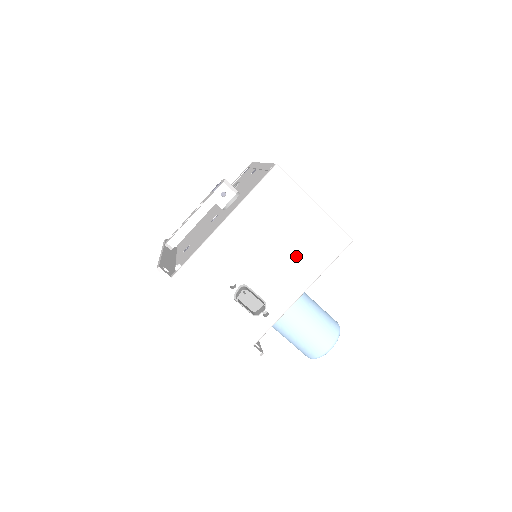
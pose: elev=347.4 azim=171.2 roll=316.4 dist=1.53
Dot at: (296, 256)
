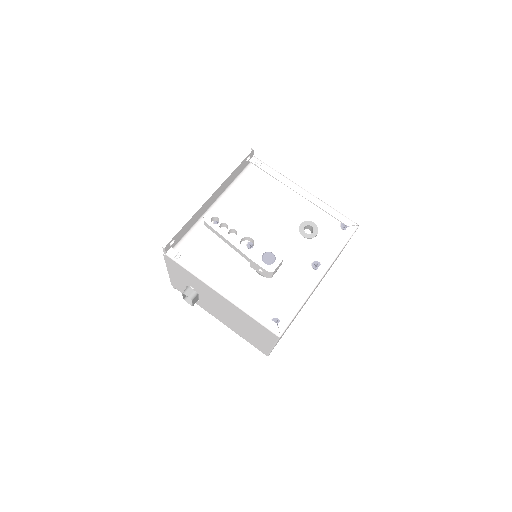
Dot at: (235, 326)
